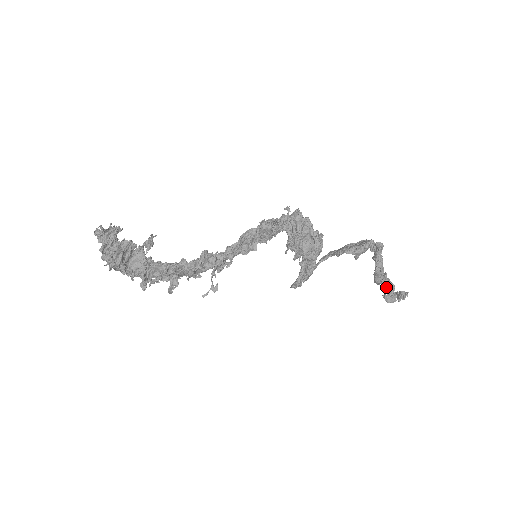
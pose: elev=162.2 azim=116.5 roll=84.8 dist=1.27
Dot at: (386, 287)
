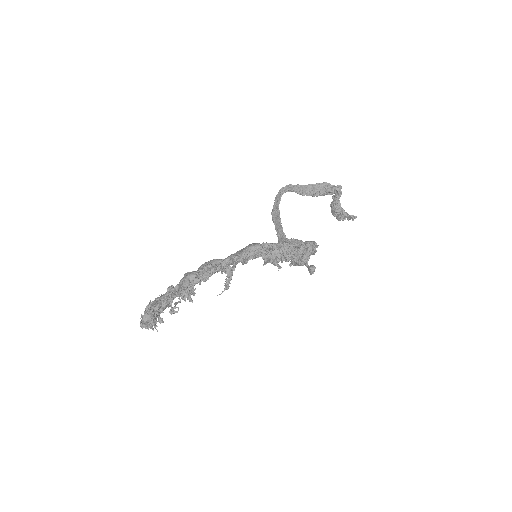
Dot at: (341, 217)
